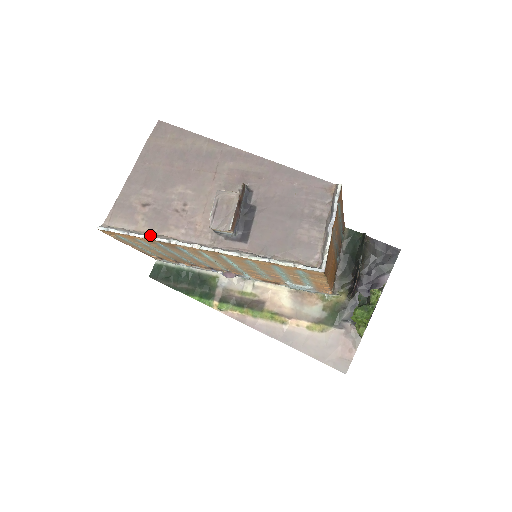
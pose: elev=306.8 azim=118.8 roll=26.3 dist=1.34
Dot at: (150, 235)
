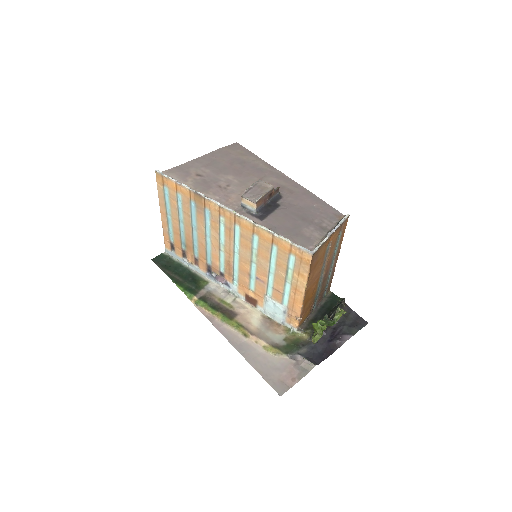
Dot at: (192, 189)
